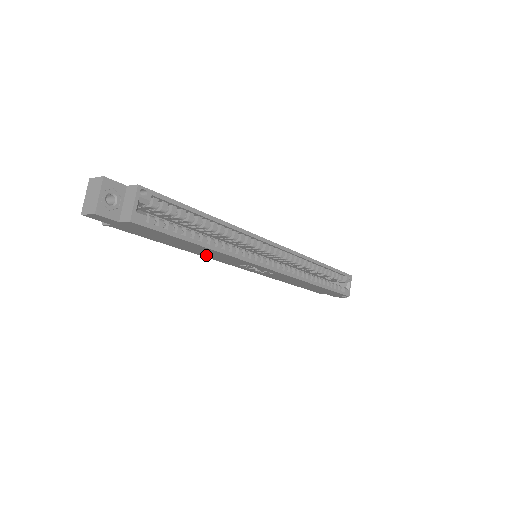
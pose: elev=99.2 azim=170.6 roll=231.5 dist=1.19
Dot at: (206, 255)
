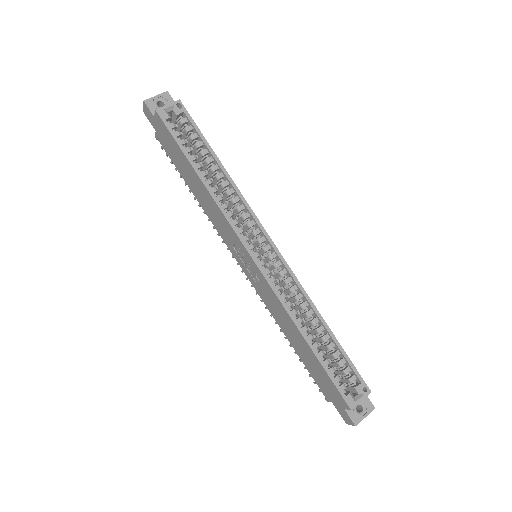
Dot at: (210, 214)
